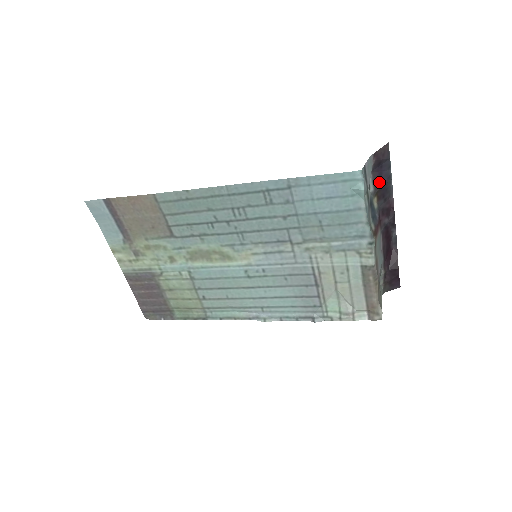
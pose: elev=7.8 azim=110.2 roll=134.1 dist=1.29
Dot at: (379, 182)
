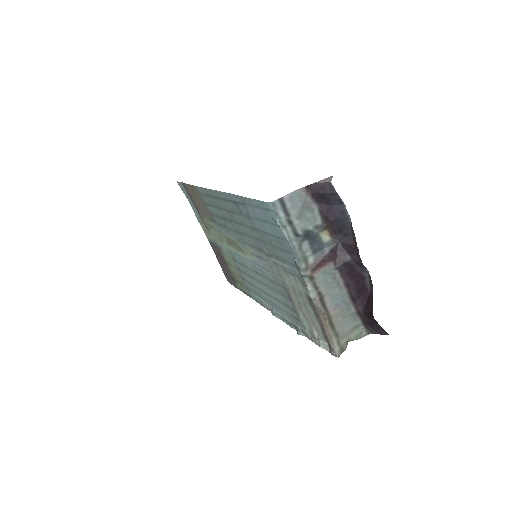
Dot at: (328, 216)
